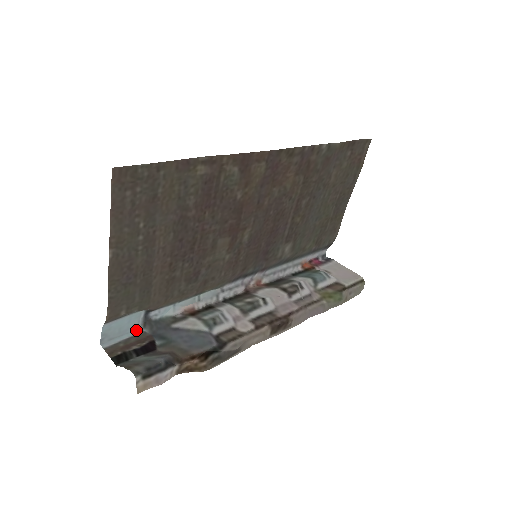
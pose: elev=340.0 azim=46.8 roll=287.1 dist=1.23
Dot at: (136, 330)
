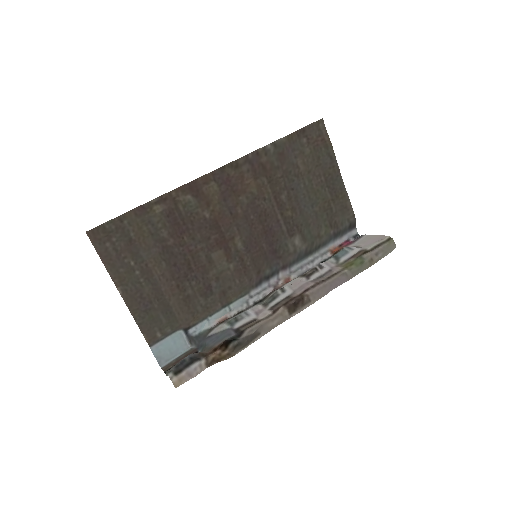
Dot at: (187, 349)
